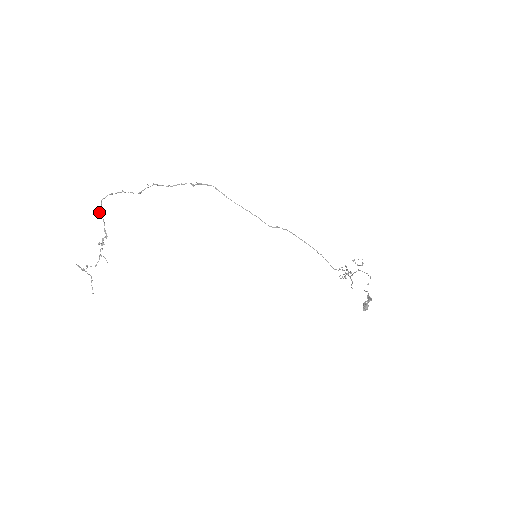
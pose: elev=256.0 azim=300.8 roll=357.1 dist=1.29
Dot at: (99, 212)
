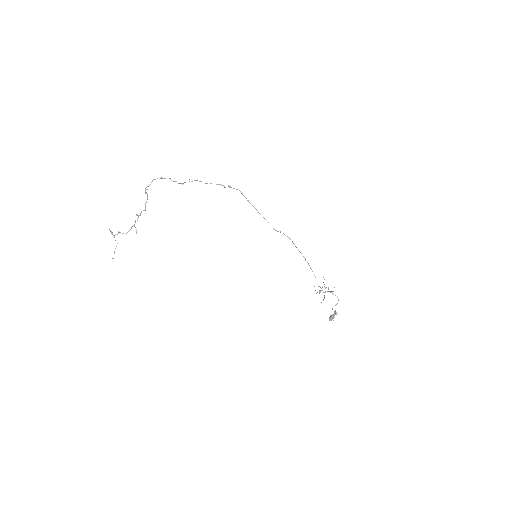
Dot at: (147, 189)
